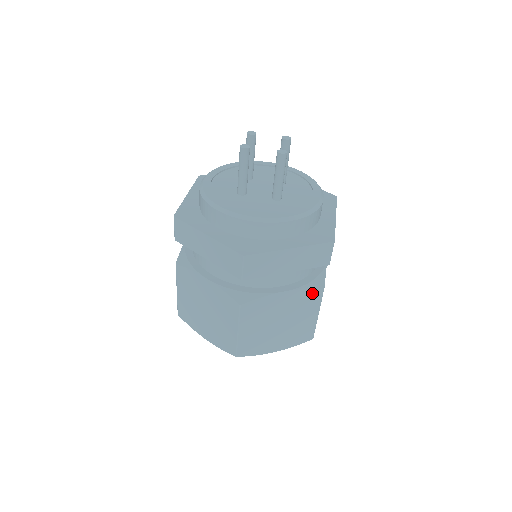
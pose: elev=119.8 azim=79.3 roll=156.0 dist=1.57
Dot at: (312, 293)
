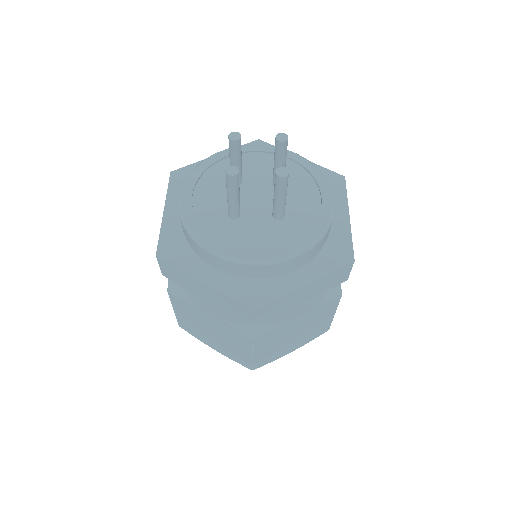
Dot at: (329, 304)
